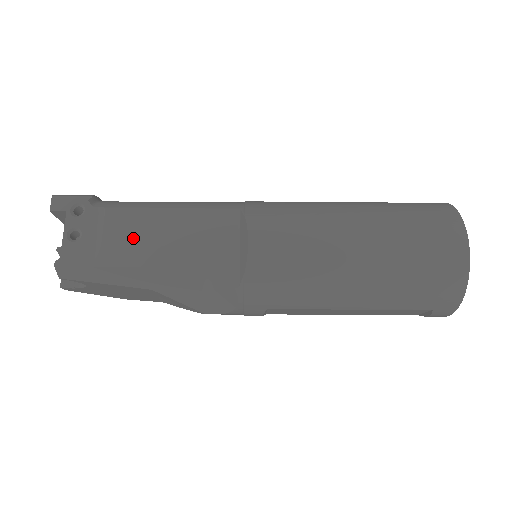
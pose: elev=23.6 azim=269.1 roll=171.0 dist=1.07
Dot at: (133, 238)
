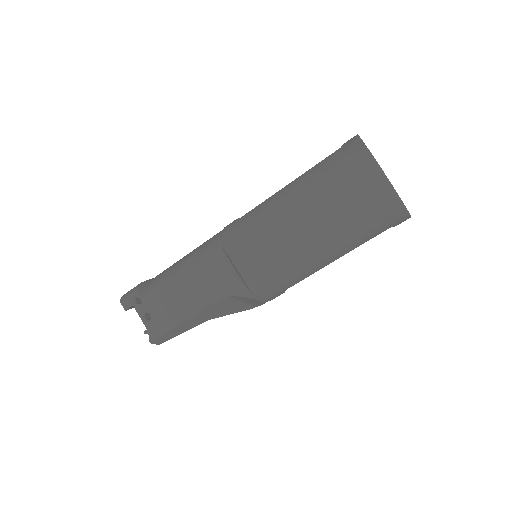
Dot at: (176, 303)
